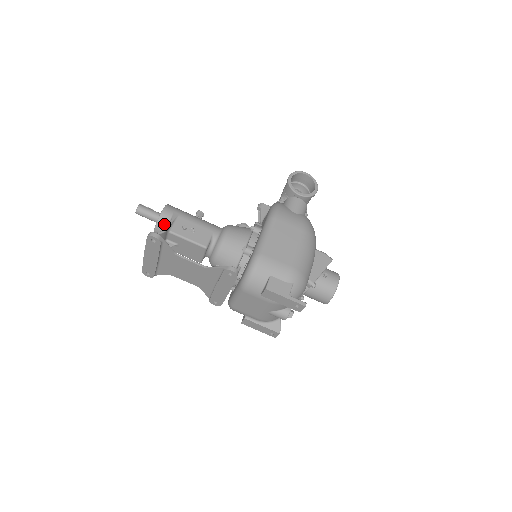
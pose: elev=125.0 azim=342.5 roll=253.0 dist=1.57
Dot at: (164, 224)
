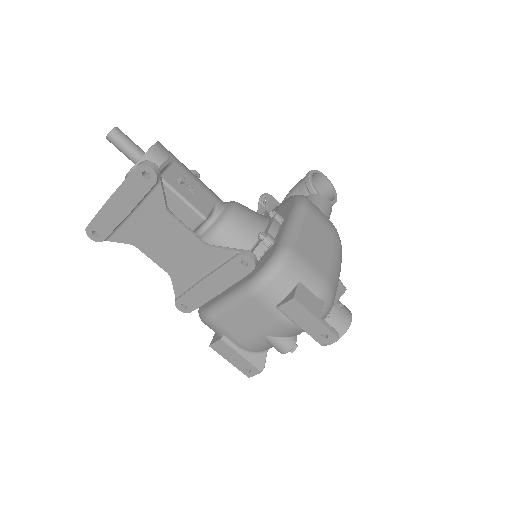
Dot at: occluded
